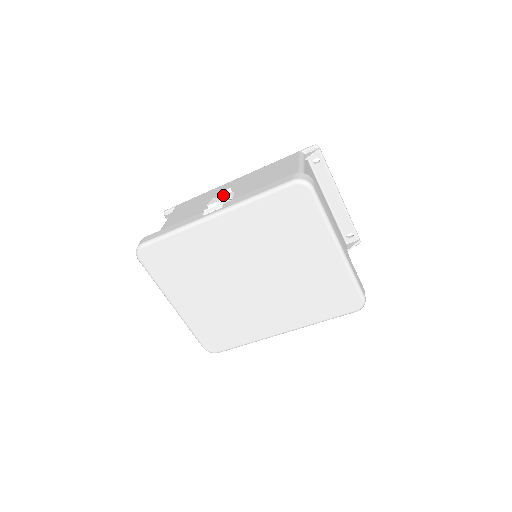
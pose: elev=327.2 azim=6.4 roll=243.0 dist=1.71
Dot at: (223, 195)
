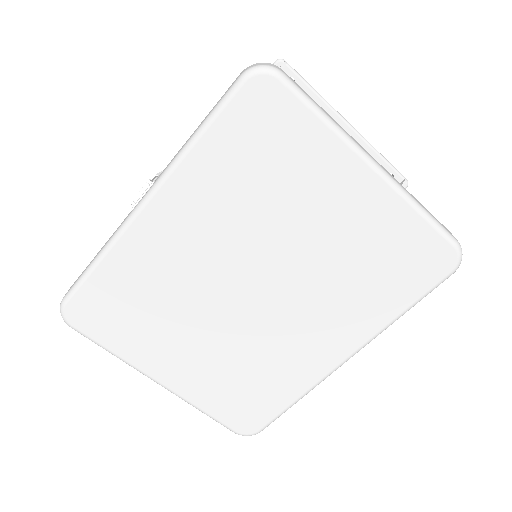
Dot at: occluded
